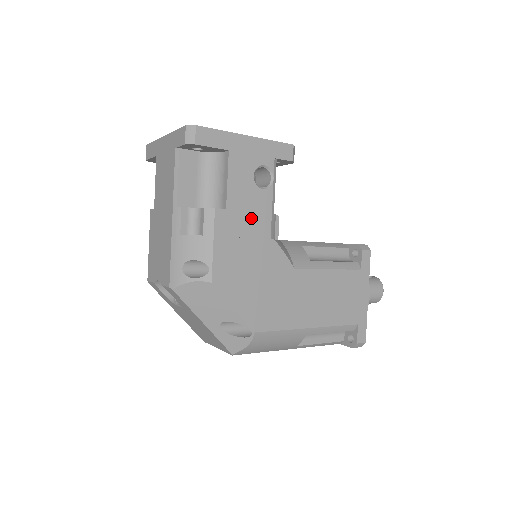
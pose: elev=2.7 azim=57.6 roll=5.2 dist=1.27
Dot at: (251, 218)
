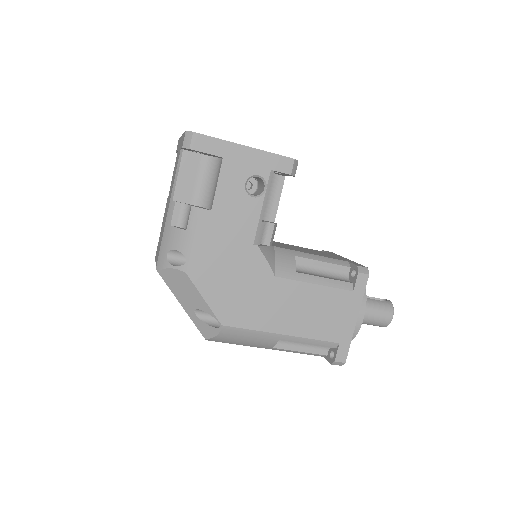
Dot at: (236, 222)
